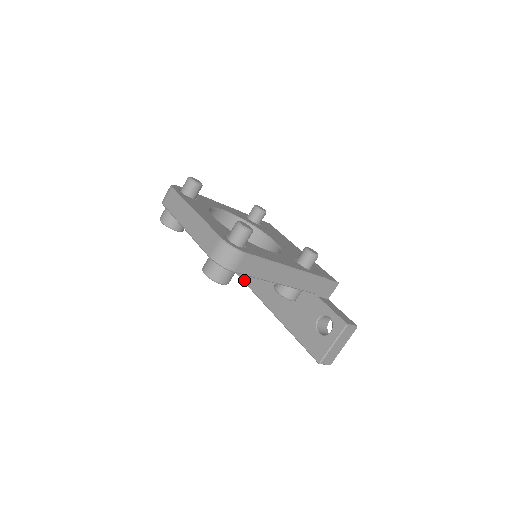
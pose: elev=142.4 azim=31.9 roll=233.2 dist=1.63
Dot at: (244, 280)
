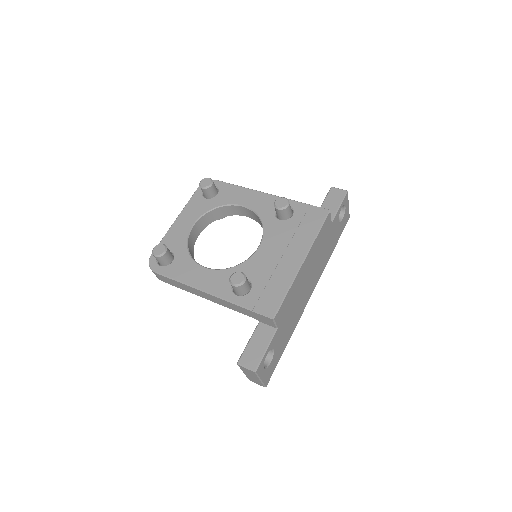
Dot at: occluded
